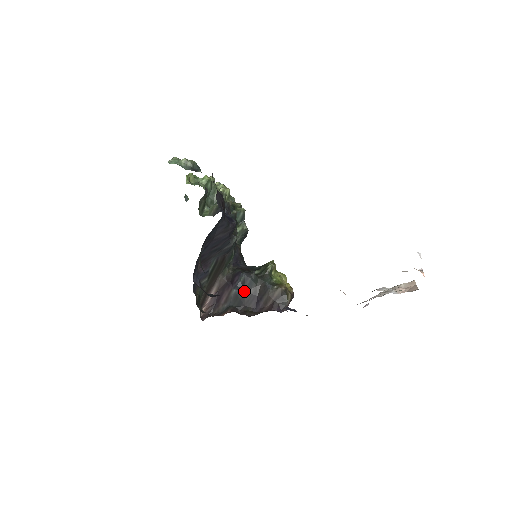
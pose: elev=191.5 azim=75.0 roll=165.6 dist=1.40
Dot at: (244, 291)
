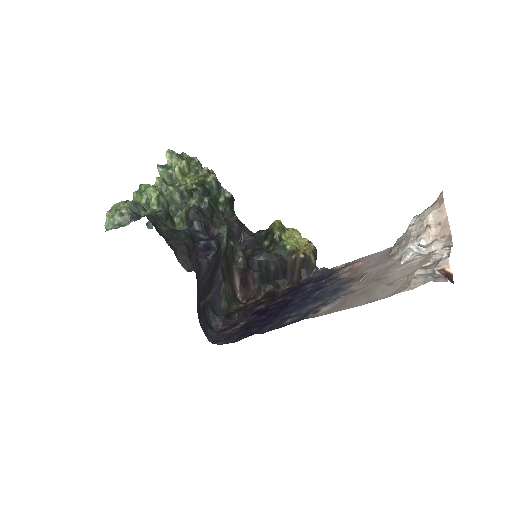
Dot at: (265, 271)
